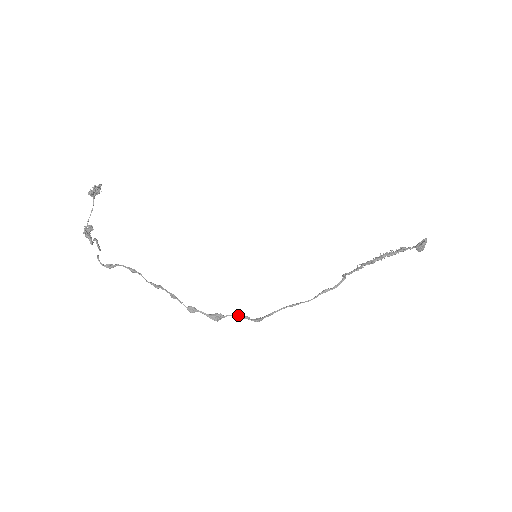
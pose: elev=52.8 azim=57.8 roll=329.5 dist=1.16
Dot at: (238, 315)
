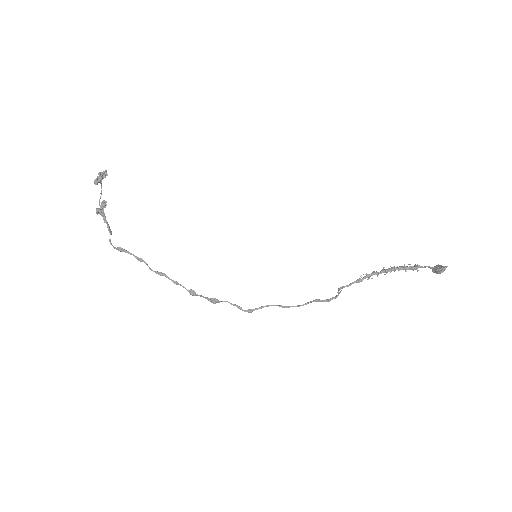
Dot at: (232, 304)
